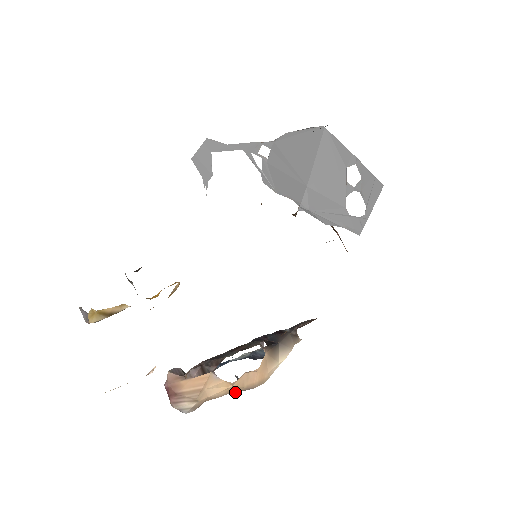
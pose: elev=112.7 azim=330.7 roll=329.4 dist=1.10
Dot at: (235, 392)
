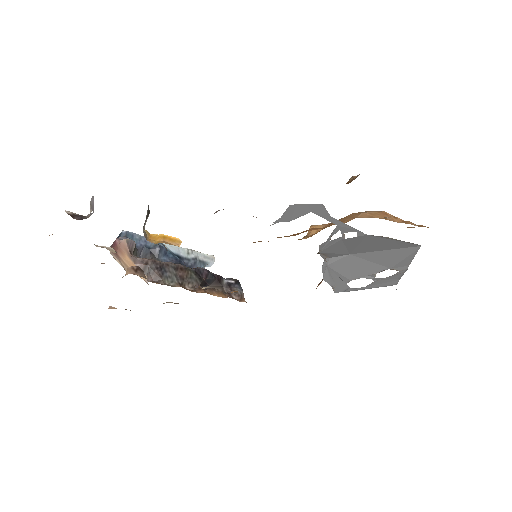
Dot at: occluded
